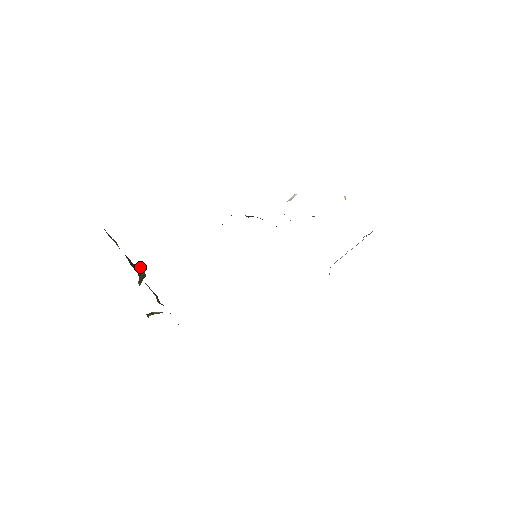
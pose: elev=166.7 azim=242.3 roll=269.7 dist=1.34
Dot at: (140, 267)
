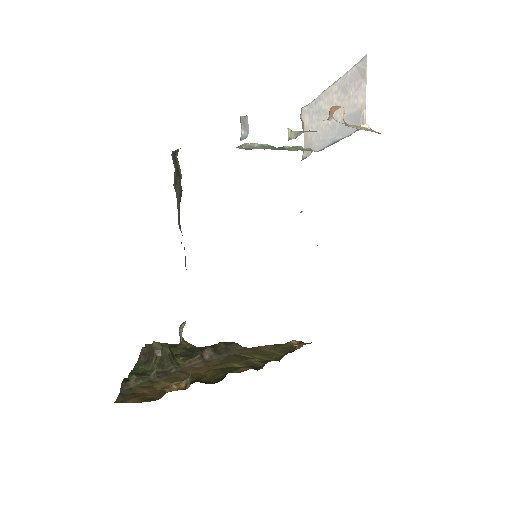
Dot at: (163, 353)
